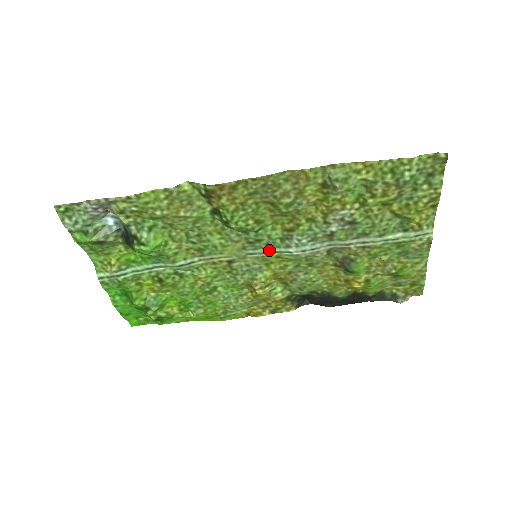
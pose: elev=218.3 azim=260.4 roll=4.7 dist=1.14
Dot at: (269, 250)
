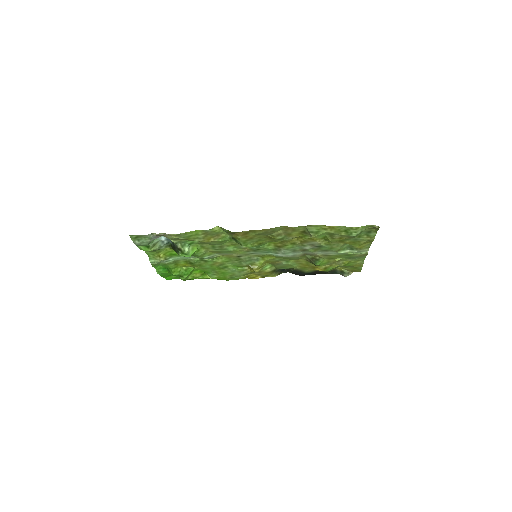
Dot at: (265, 253)
